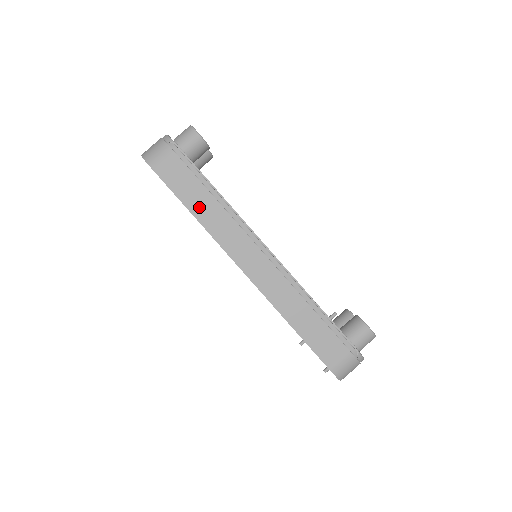
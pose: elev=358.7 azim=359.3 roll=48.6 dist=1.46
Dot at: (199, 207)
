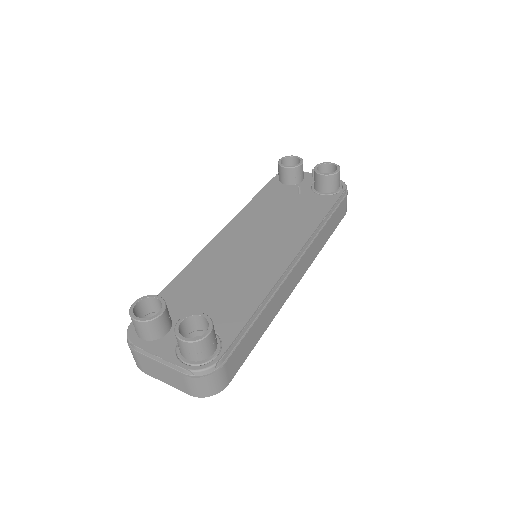
Dot at: (262, 328)
